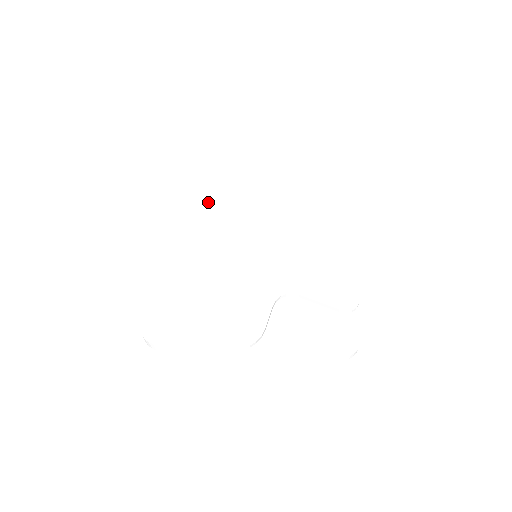
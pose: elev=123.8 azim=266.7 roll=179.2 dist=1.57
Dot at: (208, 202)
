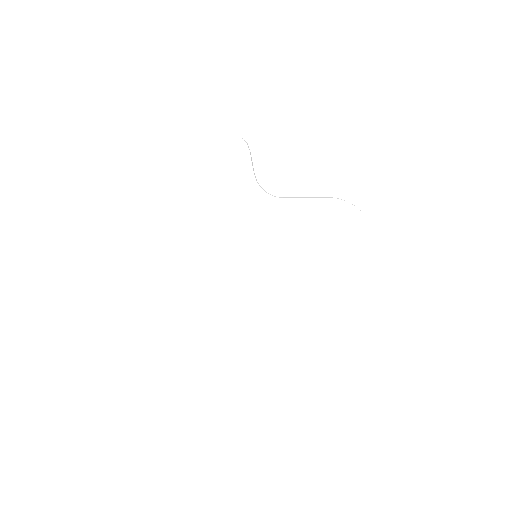
Dot at: (289, 160)
